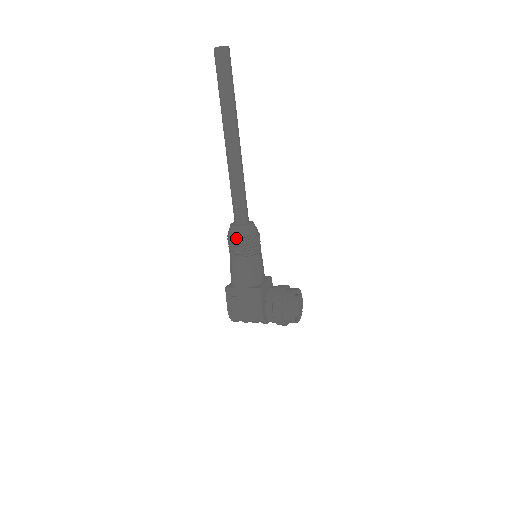
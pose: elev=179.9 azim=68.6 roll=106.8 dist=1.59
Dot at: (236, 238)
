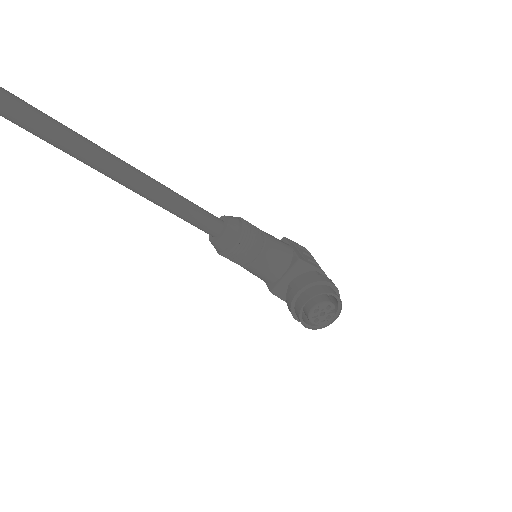
Dot at: occluded
